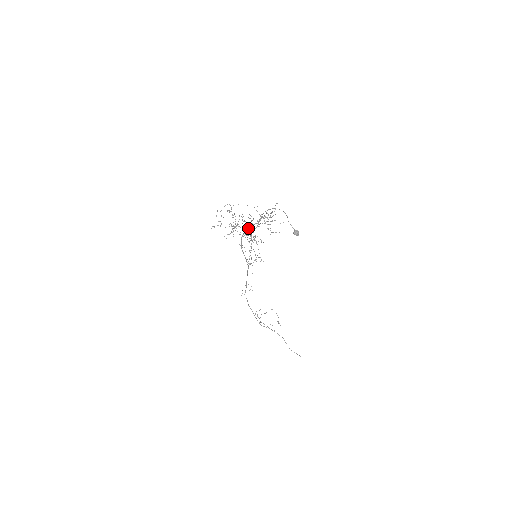
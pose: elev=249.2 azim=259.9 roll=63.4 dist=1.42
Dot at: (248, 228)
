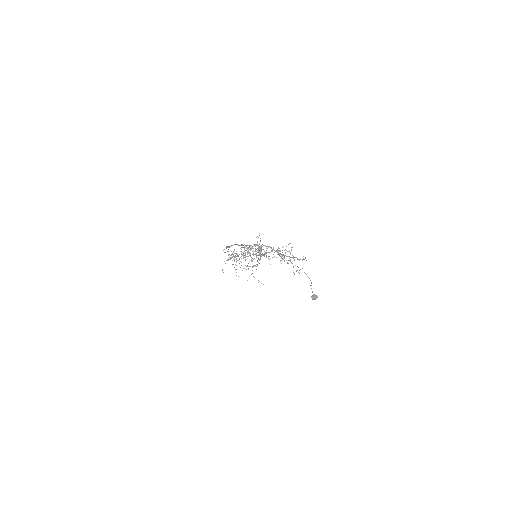
Dot at: (258, 245)
